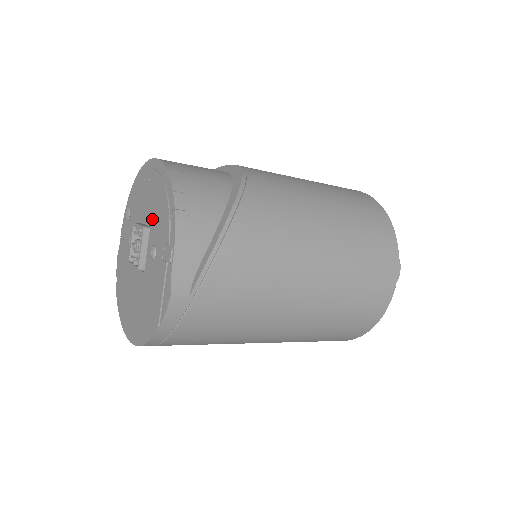
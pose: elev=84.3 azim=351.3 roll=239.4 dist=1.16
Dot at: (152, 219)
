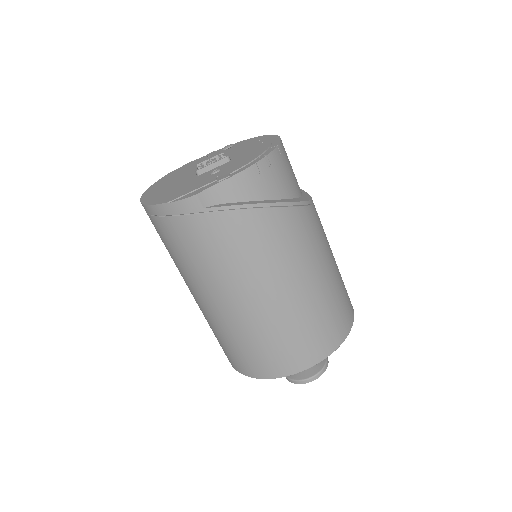
Dot at: (238, 158)
